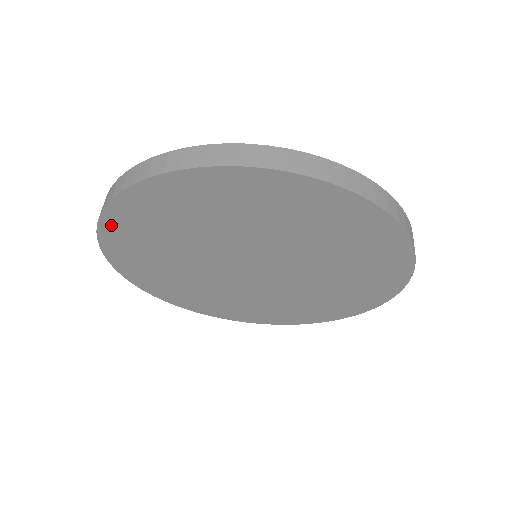
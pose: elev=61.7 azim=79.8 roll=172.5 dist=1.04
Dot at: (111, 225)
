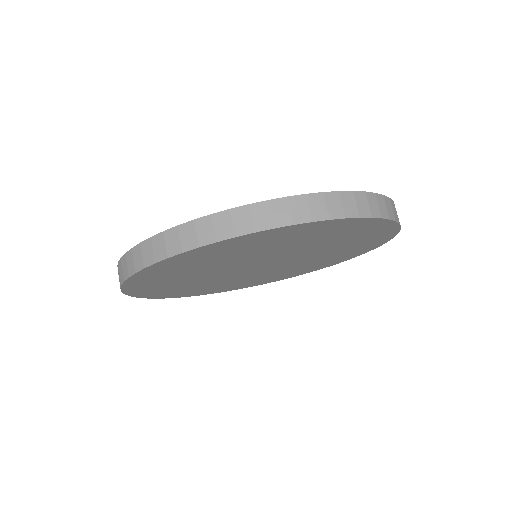
Dot at: (150, 296)
